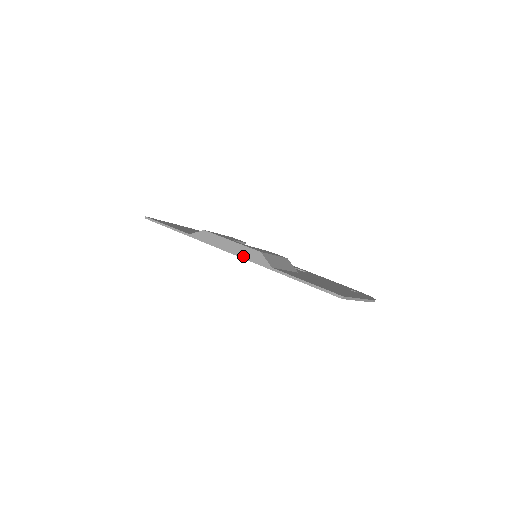
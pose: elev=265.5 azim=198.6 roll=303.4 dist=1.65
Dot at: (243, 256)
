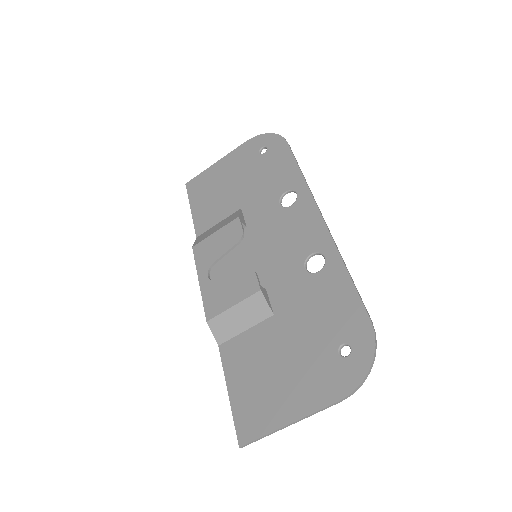
Dot at: occluded
